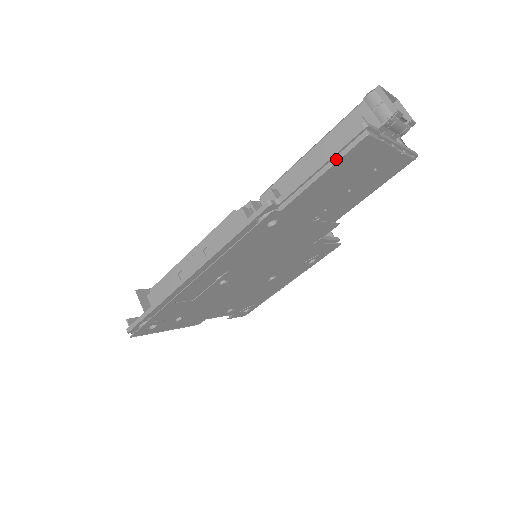
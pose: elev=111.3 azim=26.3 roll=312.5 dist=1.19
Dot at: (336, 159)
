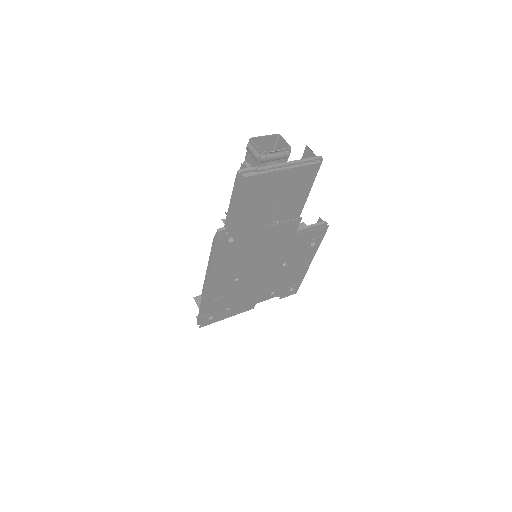
Dot at: (237, 195)
